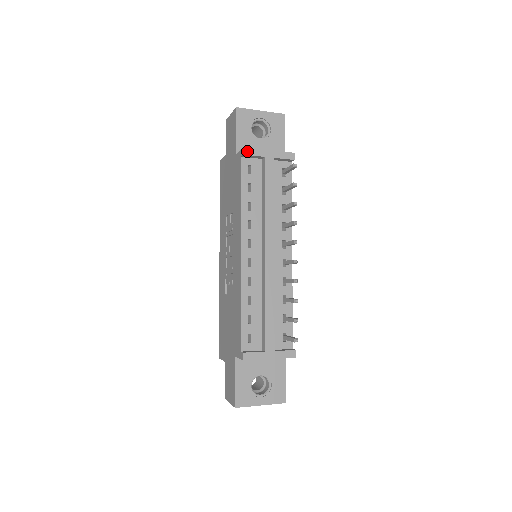
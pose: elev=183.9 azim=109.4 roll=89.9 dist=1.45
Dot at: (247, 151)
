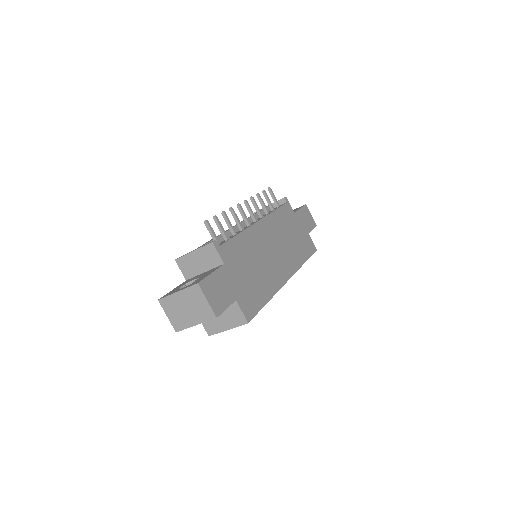
Dot at: occluded
